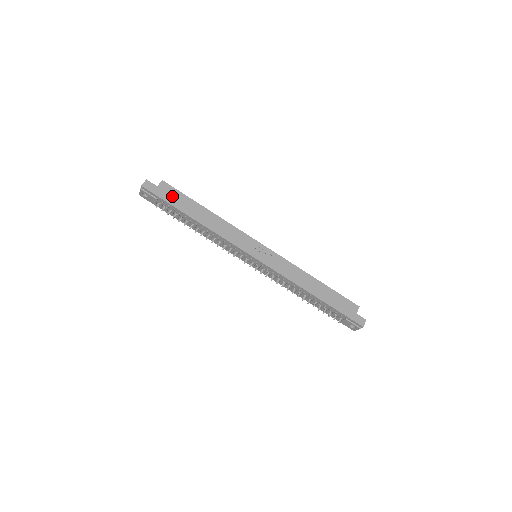
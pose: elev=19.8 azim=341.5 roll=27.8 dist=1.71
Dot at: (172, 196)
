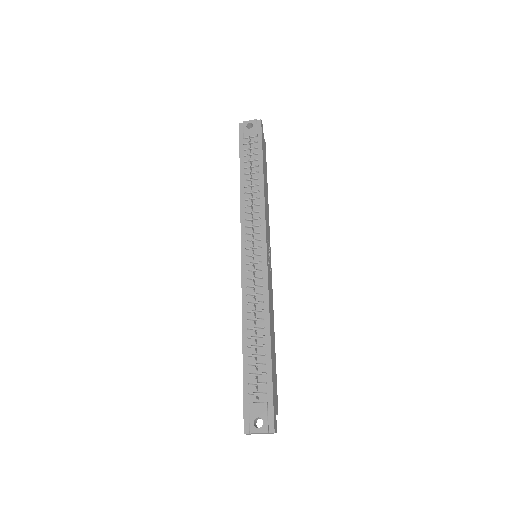
Dot at: (264, 151)
